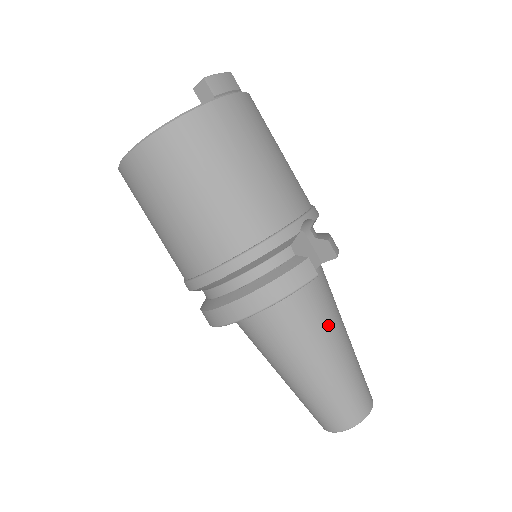
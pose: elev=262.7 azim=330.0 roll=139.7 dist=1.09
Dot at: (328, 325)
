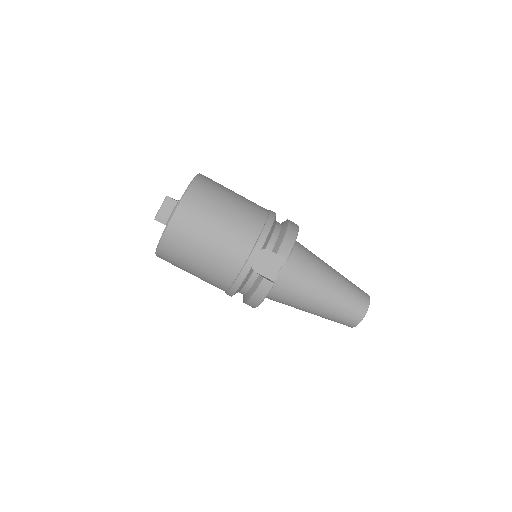
Dot at: (306, 290)
